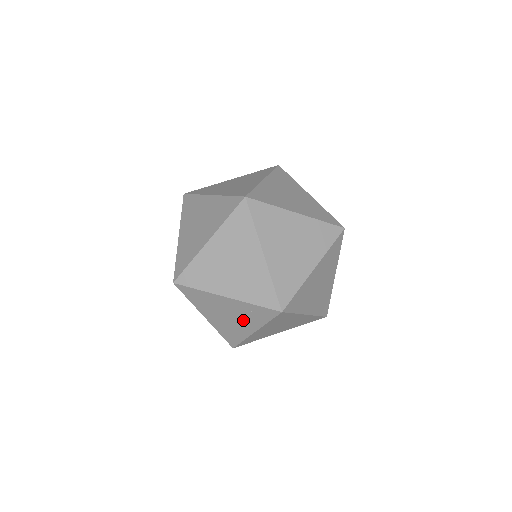
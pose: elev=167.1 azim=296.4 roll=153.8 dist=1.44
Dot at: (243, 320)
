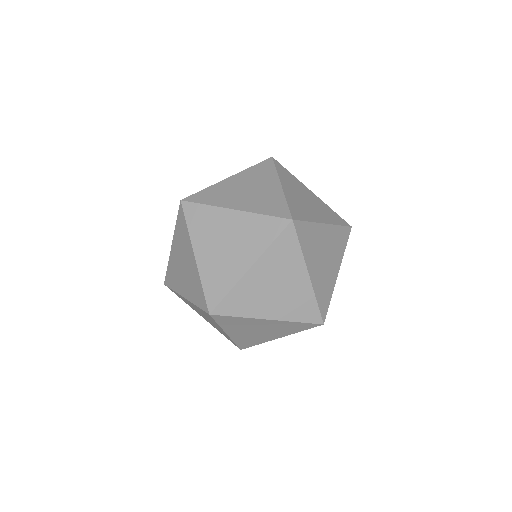
Dot at: (211, 321)
